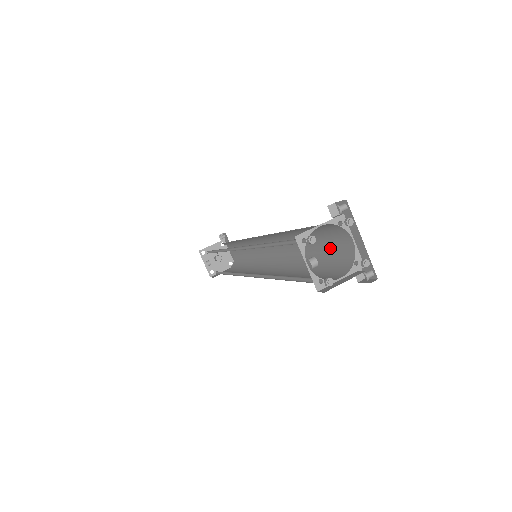
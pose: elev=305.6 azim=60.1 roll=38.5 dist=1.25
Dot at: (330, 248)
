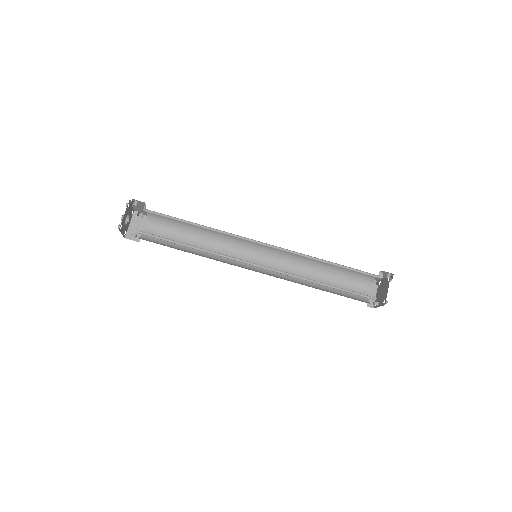
Dot at: (351, 270)
